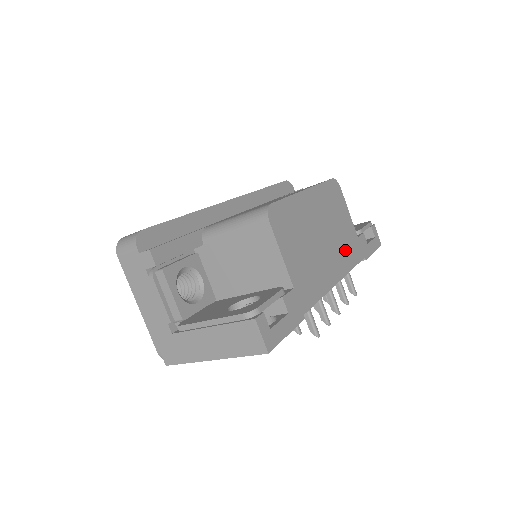
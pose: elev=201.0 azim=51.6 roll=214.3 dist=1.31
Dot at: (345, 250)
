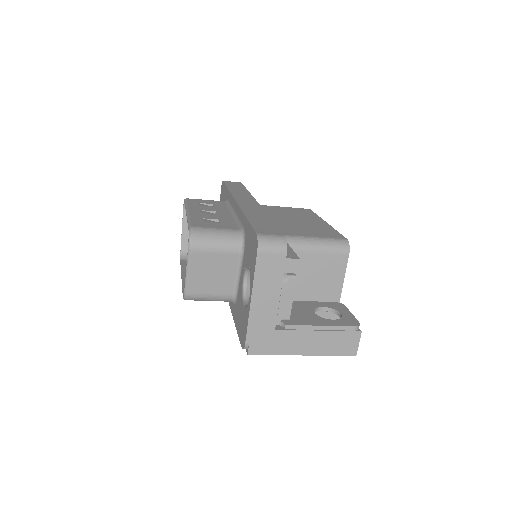
Dot at: occluded
